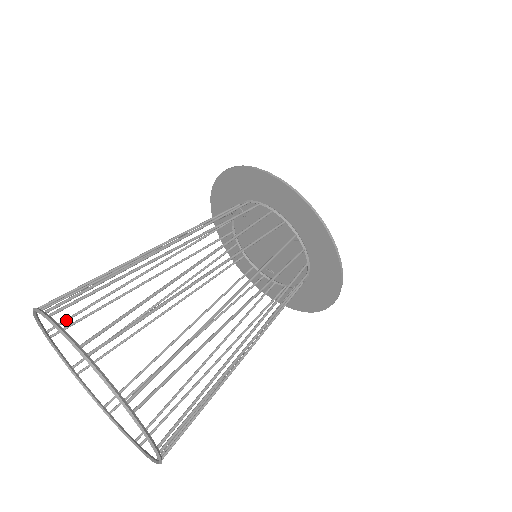
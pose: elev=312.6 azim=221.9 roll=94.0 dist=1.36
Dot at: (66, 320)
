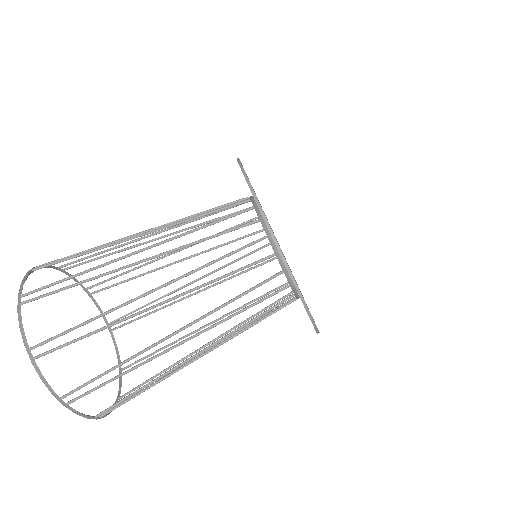
Dot at: (74, 262)
